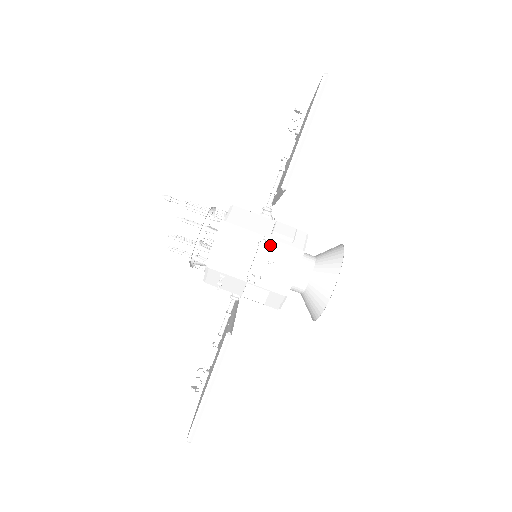
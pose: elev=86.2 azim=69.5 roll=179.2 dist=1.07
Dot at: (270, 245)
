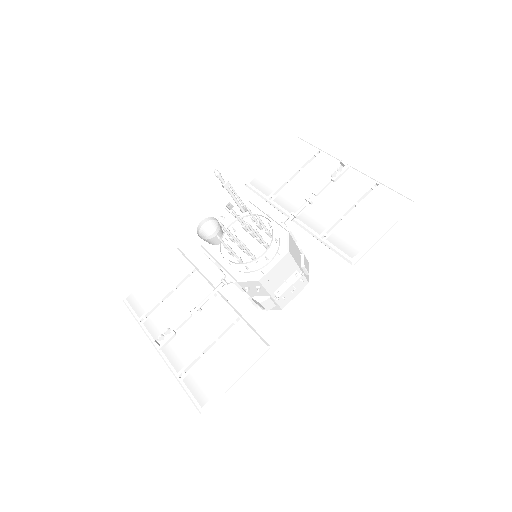
Dot at: occluded
